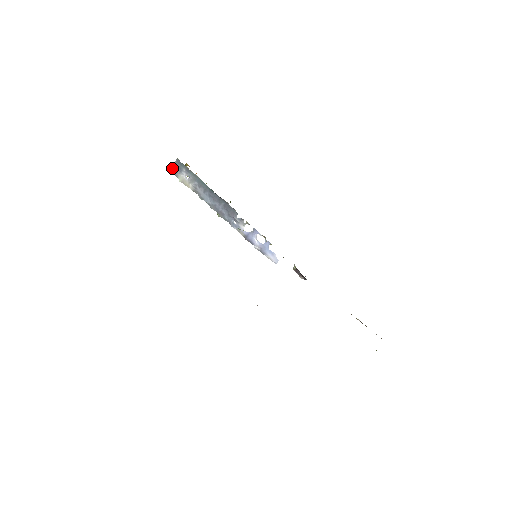
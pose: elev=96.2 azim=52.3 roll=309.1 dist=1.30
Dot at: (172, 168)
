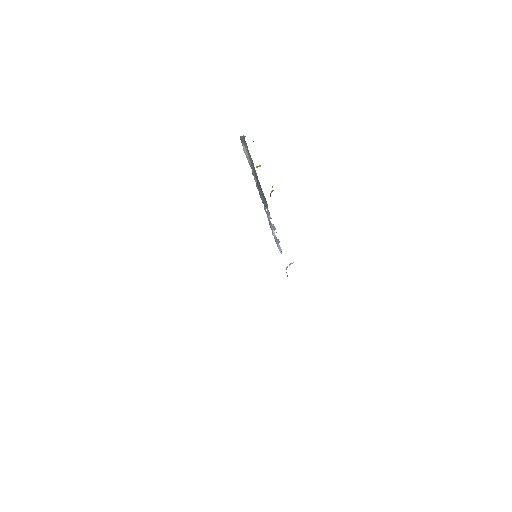
Dot at: (241, 136)
